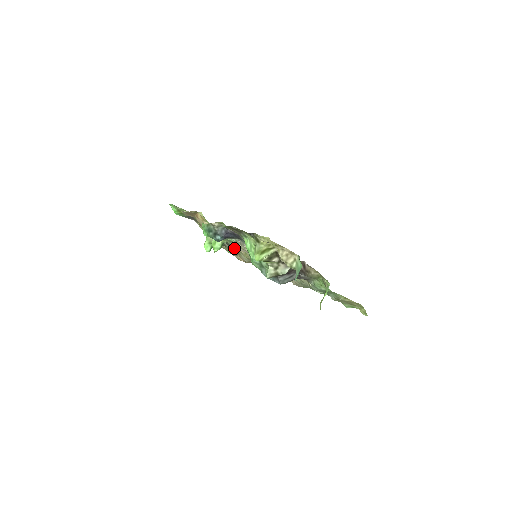
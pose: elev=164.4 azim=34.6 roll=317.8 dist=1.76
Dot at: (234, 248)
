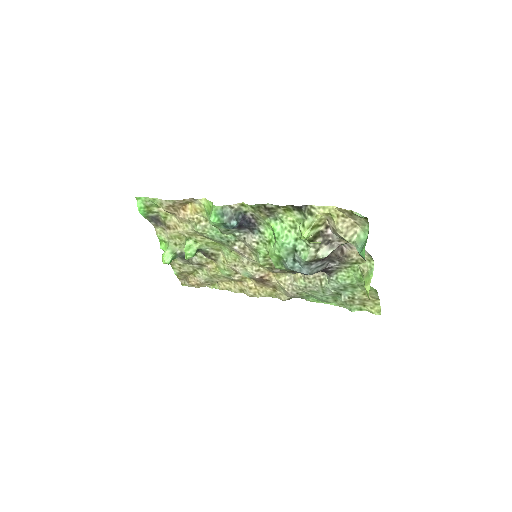
Dot at: (209, 257)
